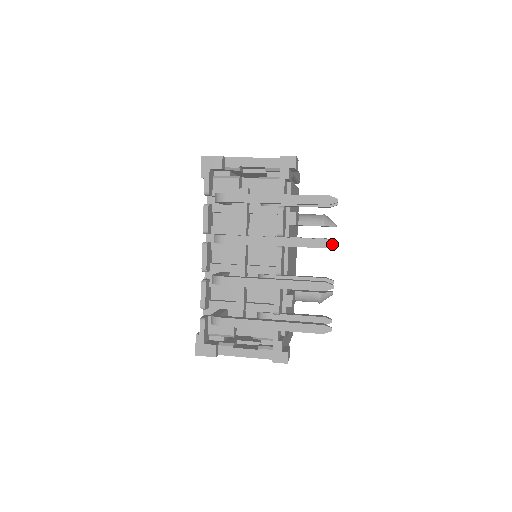
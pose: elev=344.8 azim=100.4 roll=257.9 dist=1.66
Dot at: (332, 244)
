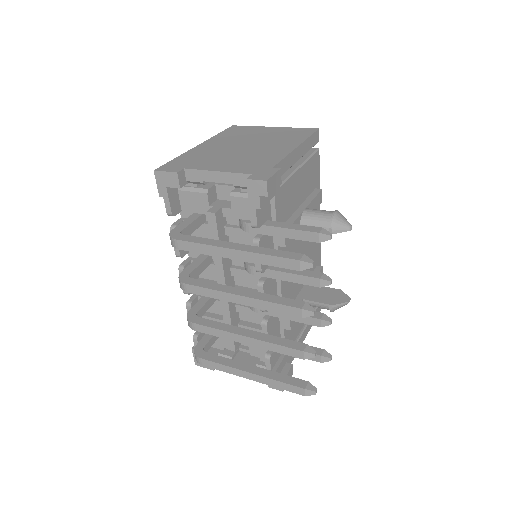
Dot at: (308, 314)
